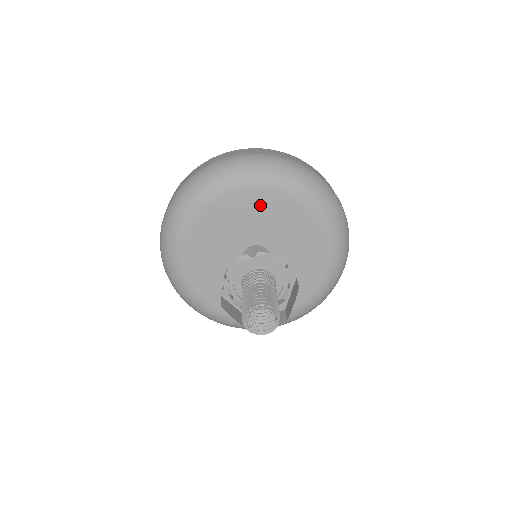
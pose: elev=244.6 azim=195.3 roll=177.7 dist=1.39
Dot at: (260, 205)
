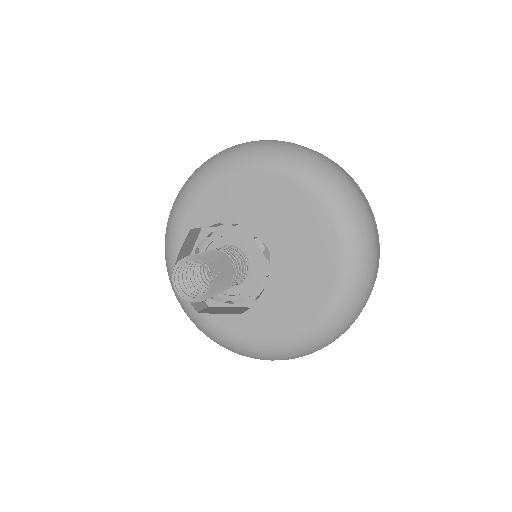
Dot at: (270, 192)
